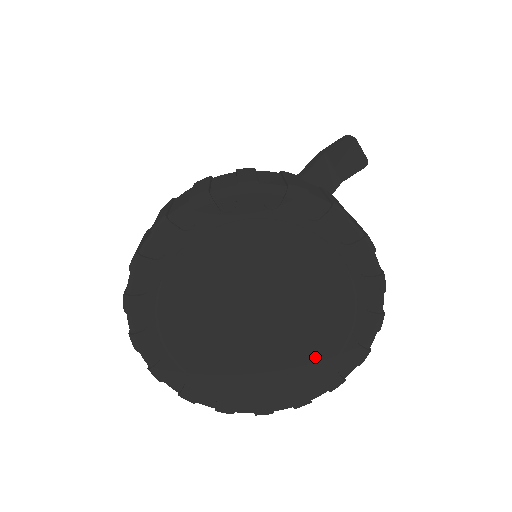
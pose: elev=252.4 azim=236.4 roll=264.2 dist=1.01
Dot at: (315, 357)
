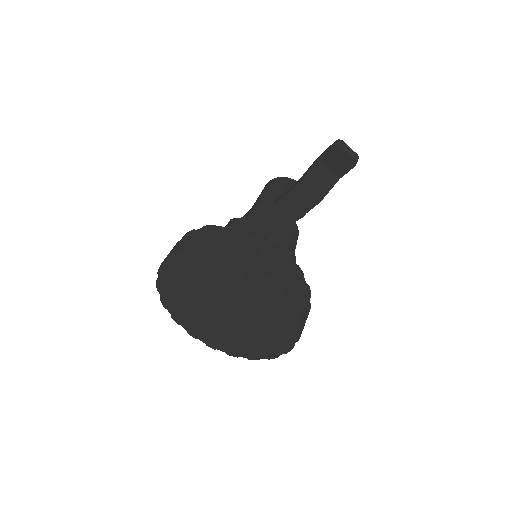
Dot at: (264, 337)
